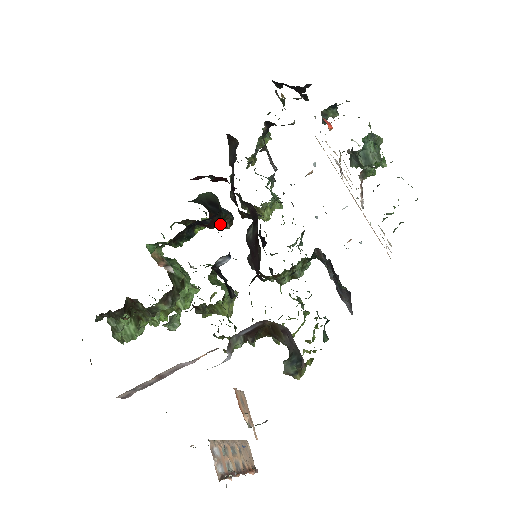
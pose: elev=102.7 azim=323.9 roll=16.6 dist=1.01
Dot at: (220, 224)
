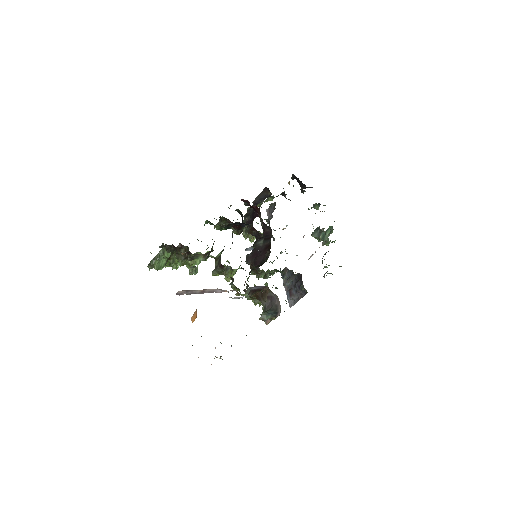
Dot at: (234, 230)
